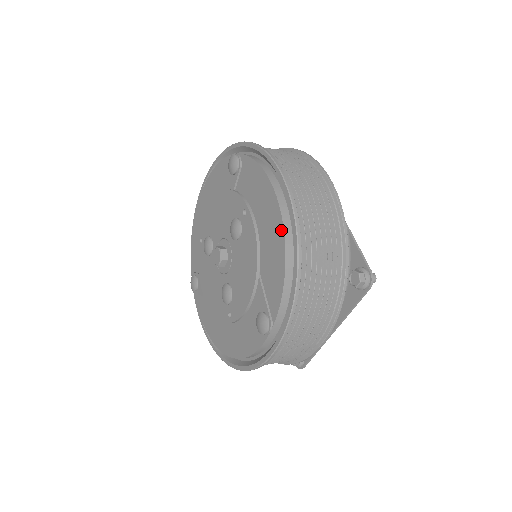
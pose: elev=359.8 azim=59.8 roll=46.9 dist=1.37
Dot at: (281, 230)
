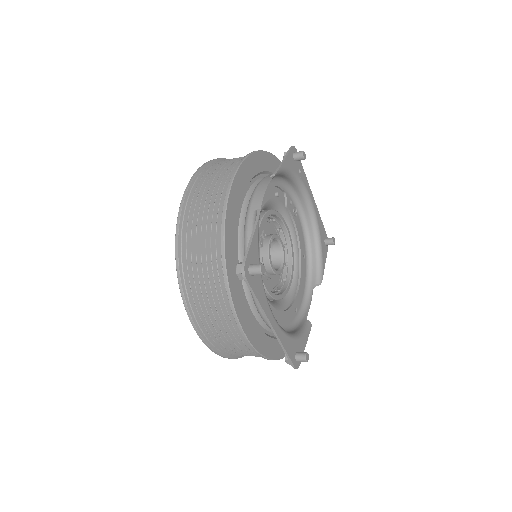
Dot at: occluded
